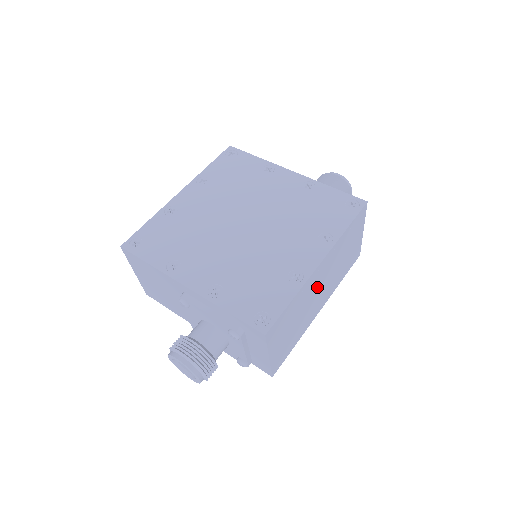
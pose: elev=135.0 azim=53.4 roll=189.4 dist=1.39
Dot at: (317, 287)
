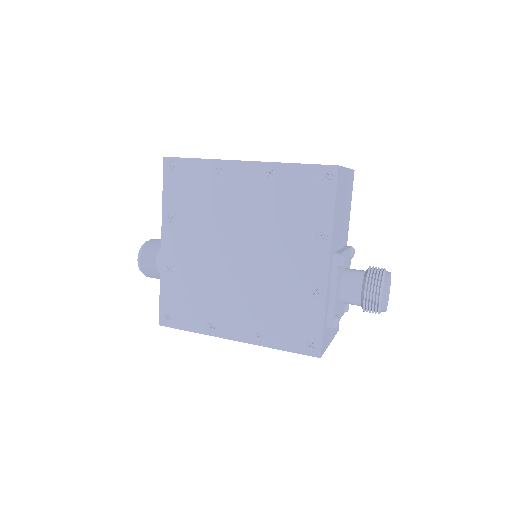
Dot at: occluded
